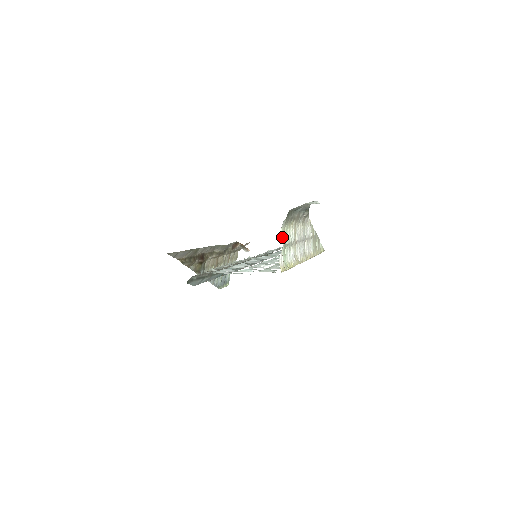
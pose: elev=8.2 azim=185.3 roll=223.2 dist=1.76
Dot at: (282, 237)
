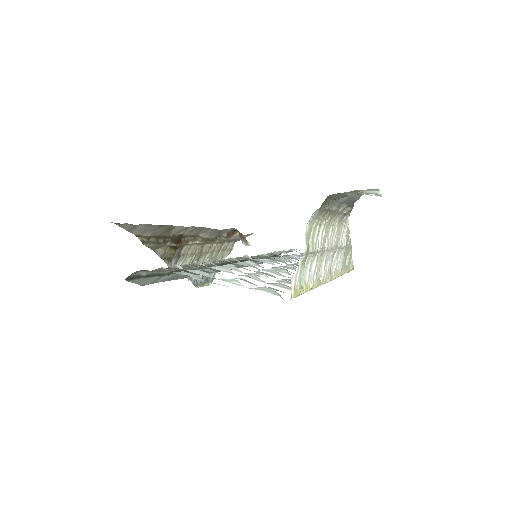
Dot at: (305, 238)
